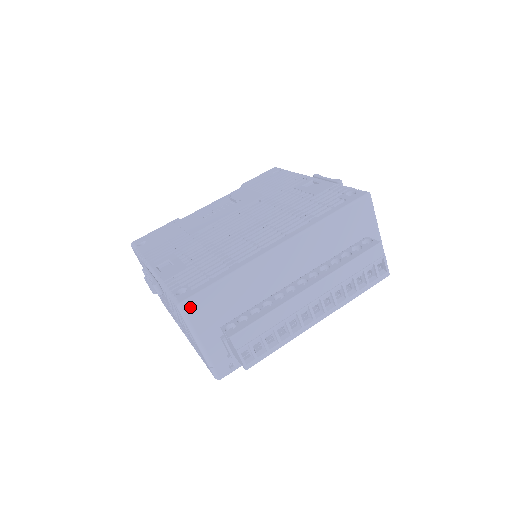
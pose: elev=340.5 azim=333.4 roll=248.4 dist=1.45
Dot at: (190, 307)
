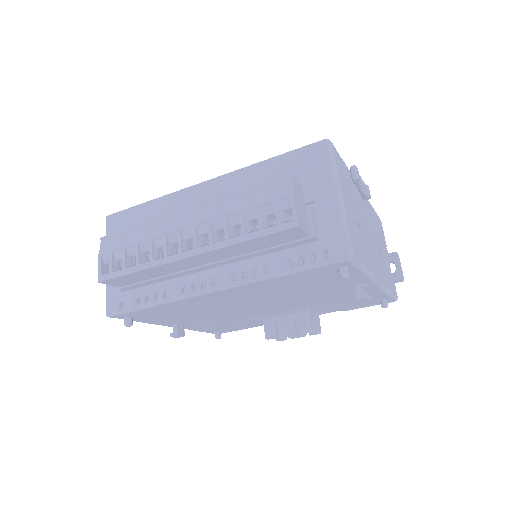
Dot at: (112, 221)
